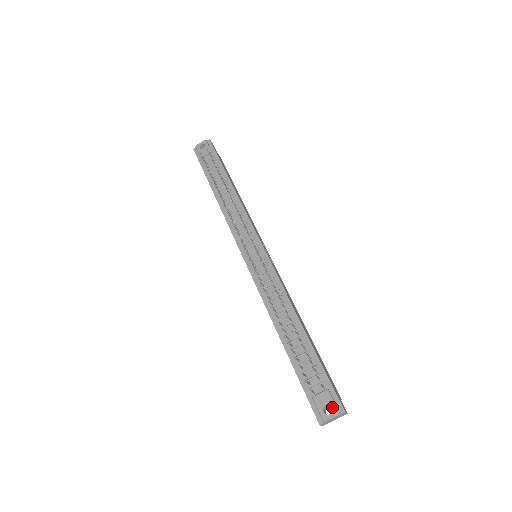
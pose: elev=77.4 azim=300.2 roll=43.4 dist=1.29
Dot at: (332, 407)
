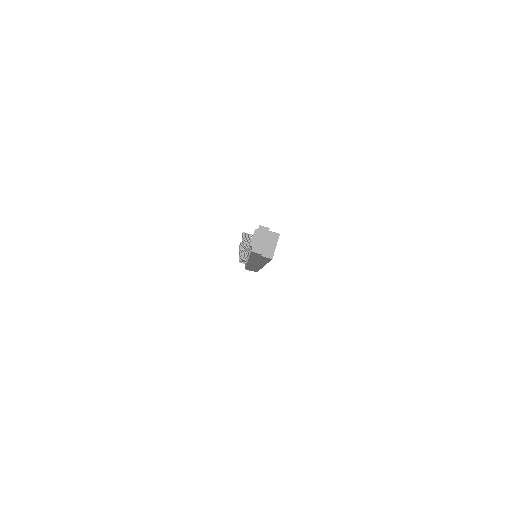
Dot at: occluded
